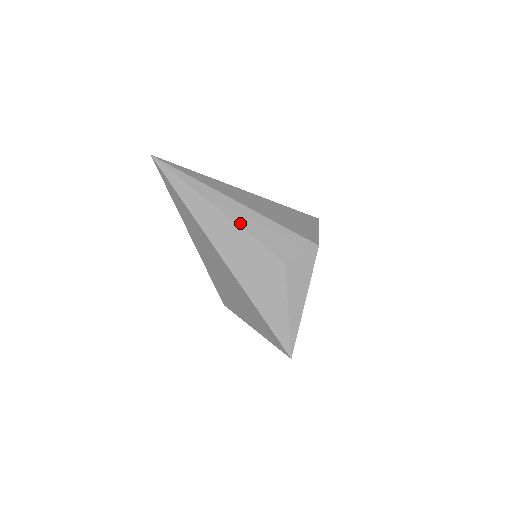
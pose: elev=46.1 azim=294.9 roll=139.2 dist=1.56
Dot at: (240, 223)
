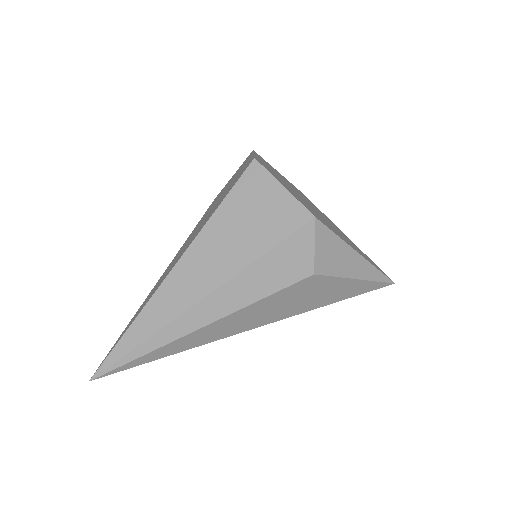
Dot at: (236, 308)
